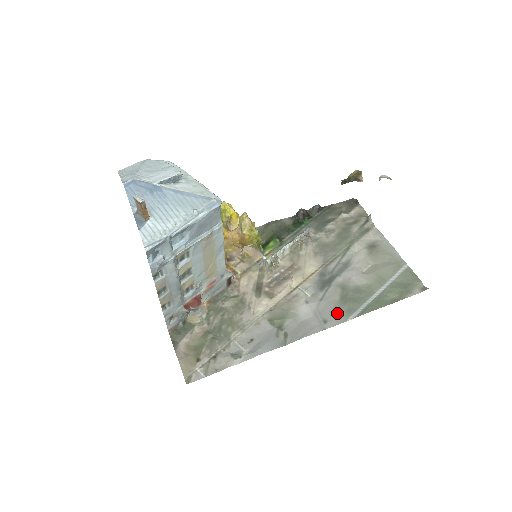
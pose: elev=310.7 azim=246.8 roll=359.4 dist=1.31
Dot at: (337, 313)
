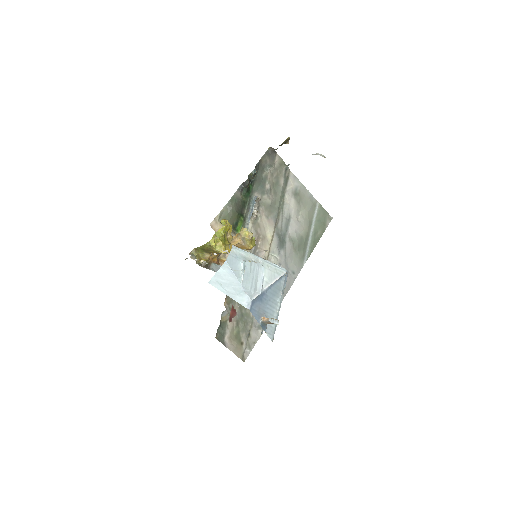
Dot at: (297, 263)
